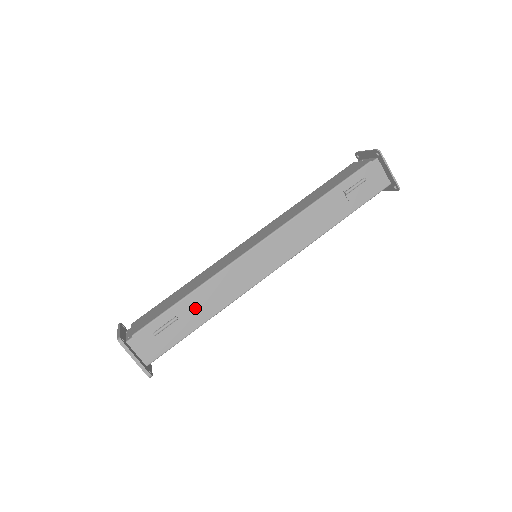
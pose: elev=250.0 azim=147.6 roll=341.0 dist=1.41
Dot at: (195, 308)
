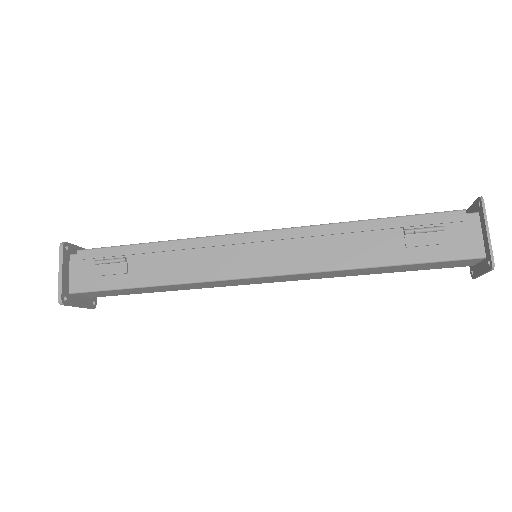
Dot at: (151, 263)
